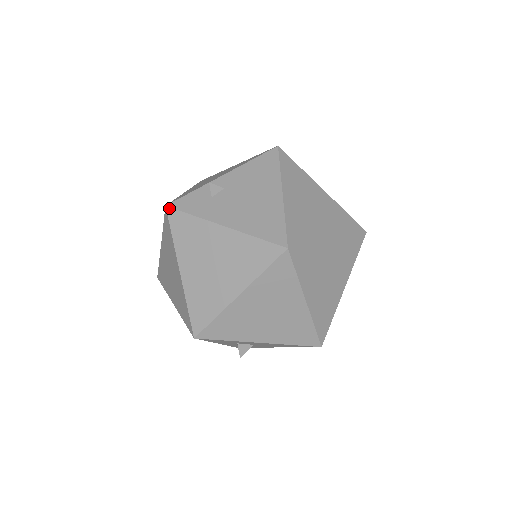
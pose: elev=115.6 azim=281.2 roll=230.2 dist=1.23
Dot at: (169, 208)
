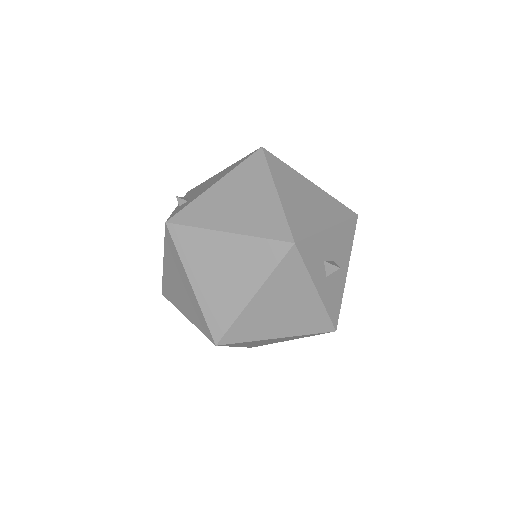
Dot at: (169, 220)
